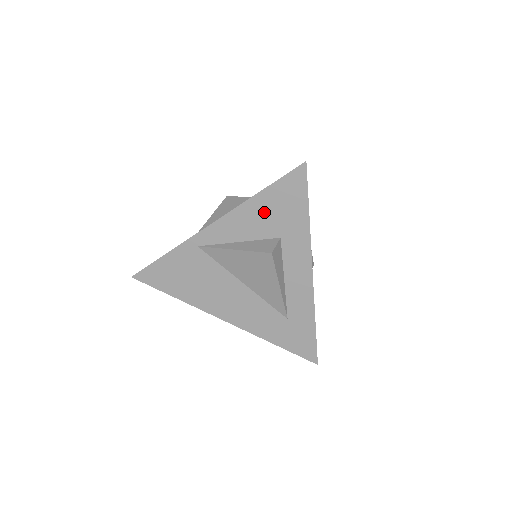
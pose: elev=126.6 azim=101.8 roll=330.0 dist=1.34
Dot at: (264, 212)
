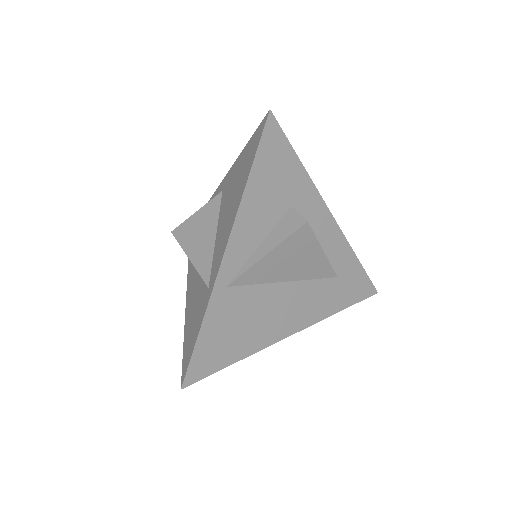
Dot at: (264, 193)
